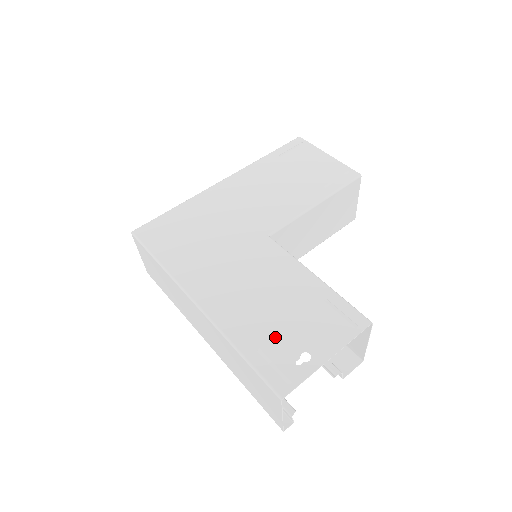
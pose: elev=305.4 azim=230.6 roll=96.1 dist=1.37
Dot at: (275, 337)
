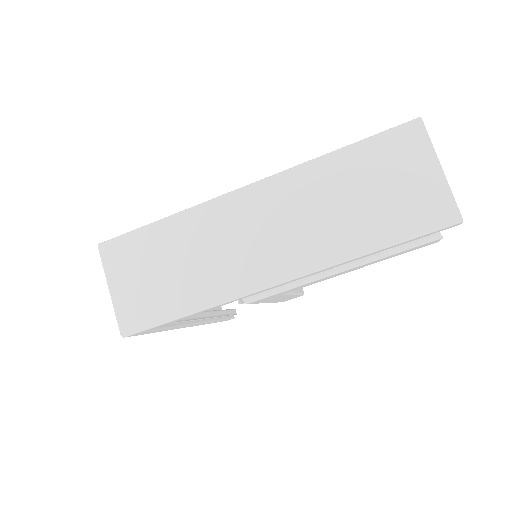
Dot at: occluded
